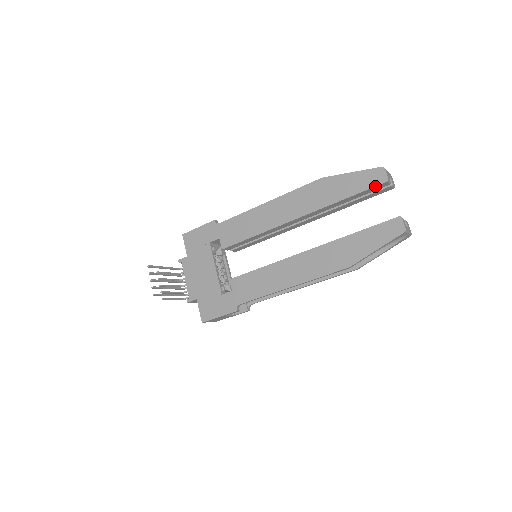
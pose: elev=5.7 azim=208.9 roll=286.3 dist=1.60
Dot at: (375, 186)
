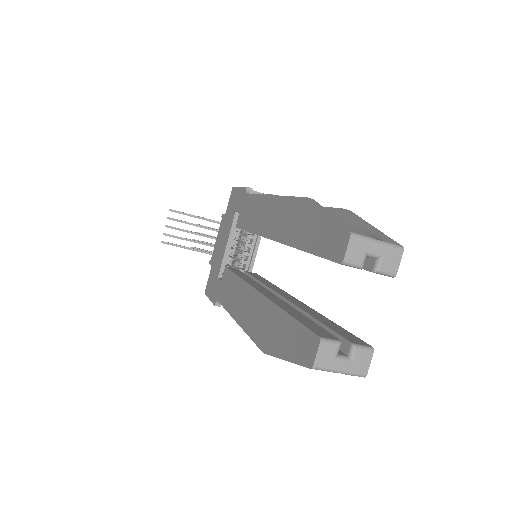
Dot at: (329, 259)
